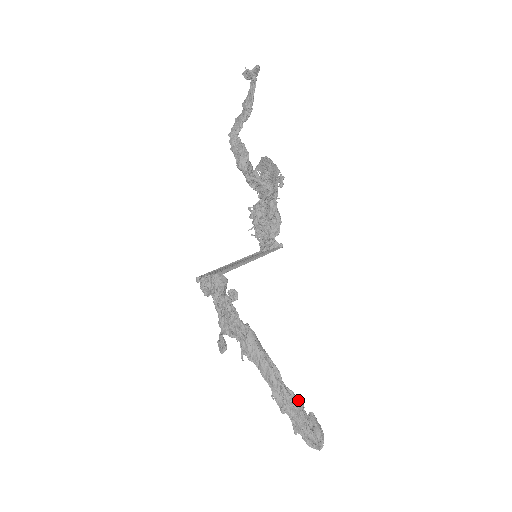
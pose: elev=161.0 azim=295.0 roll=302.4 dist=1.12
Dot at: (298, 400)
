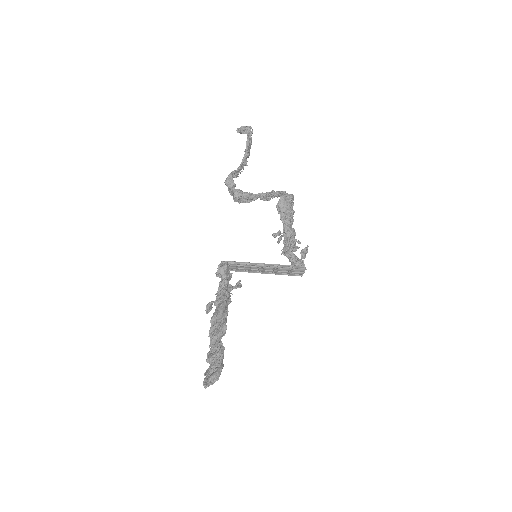
Dot at: (221, 353)
